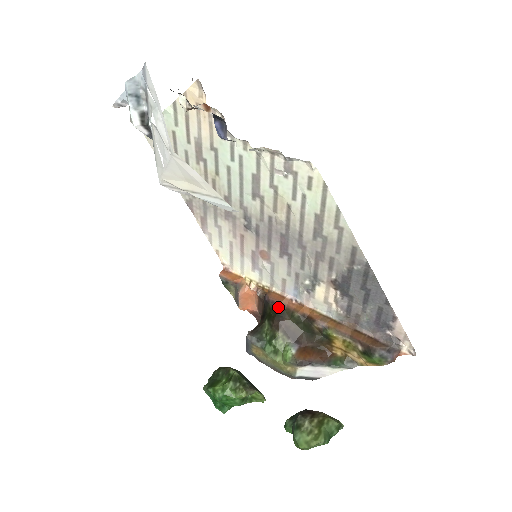
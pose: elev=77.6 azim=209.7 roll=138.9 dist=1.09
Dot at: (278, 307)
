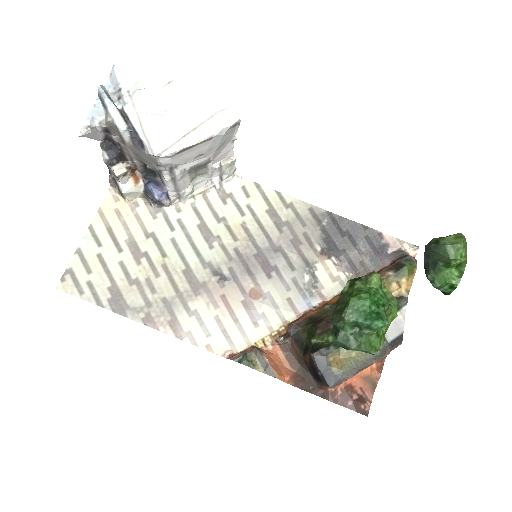
Dot at: (308, 320)
